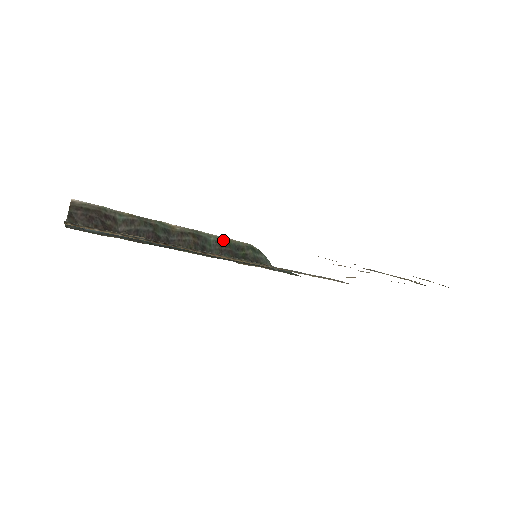
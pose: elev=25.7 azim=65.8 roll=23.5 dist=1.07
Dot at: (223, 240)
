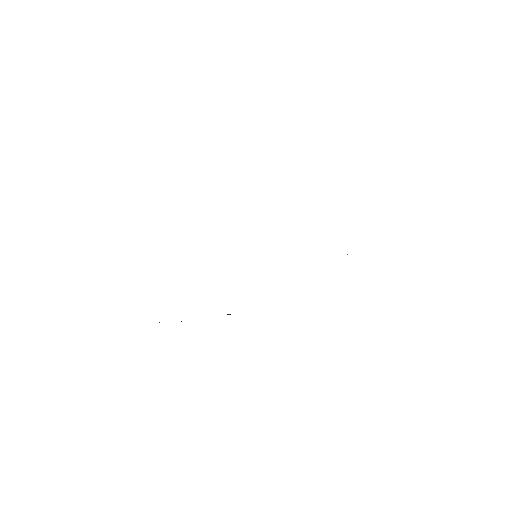
Dot at: occluded
